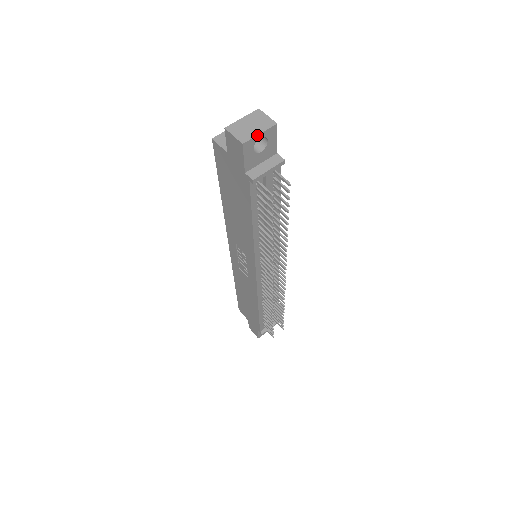
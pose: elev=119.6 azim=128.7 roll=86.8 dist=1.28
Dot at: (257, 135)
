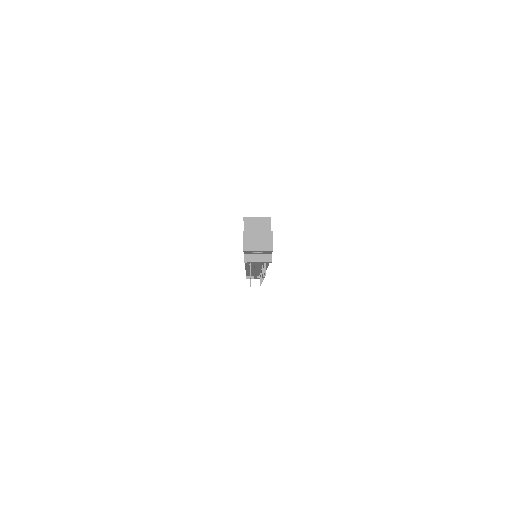
Dot at: (256, 251)
